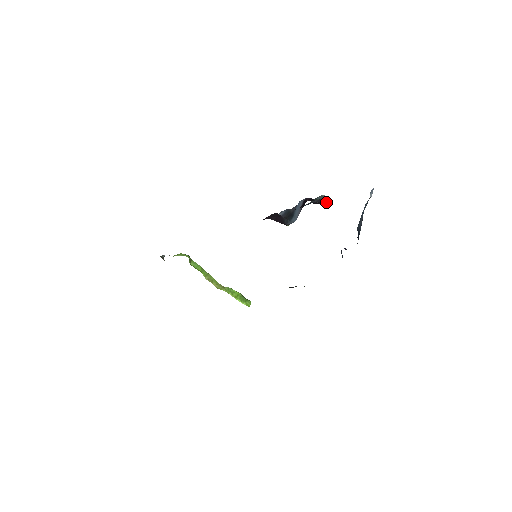
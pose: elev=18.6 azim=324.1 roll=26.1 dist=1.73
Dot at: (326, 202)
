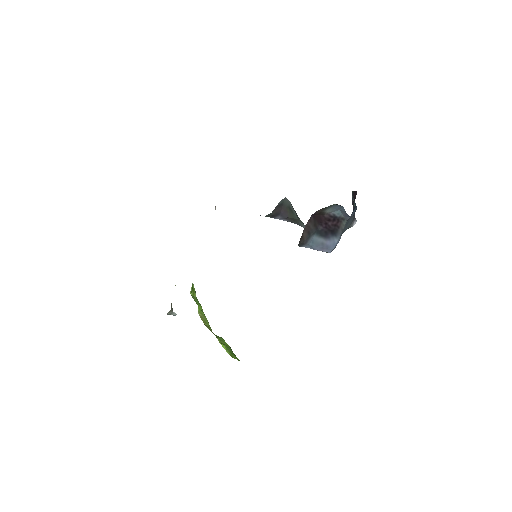
Dot at: occluded
